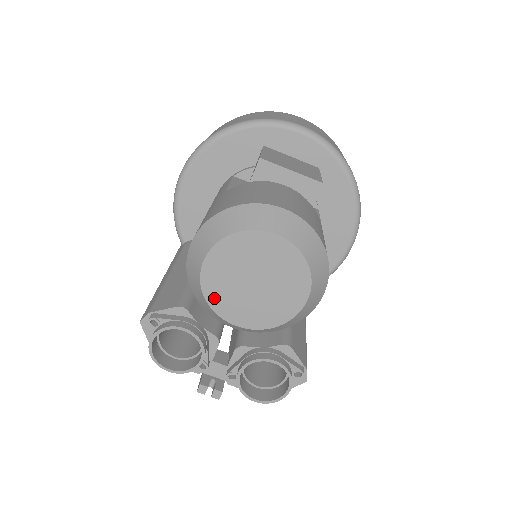
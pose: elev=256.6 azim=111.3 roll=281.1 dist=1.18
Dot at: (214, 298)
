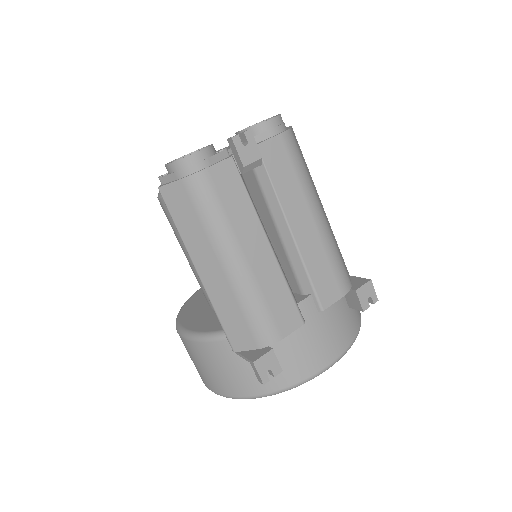
Dot at: occluded
